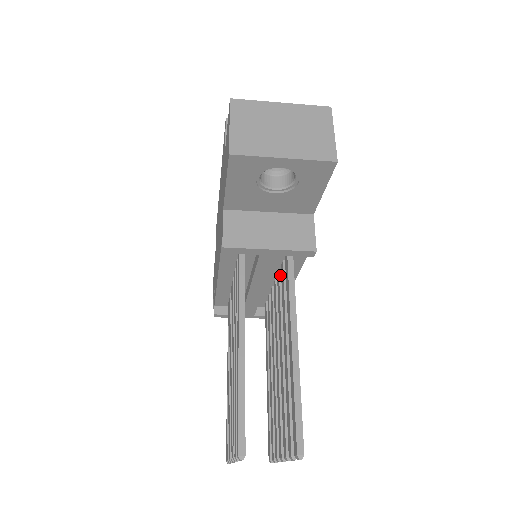
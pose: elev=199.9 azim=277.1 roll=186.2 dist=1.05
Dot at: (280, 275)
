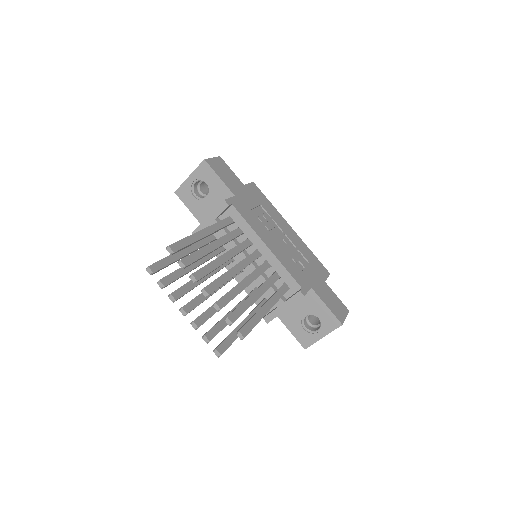
Dot at: occluded
